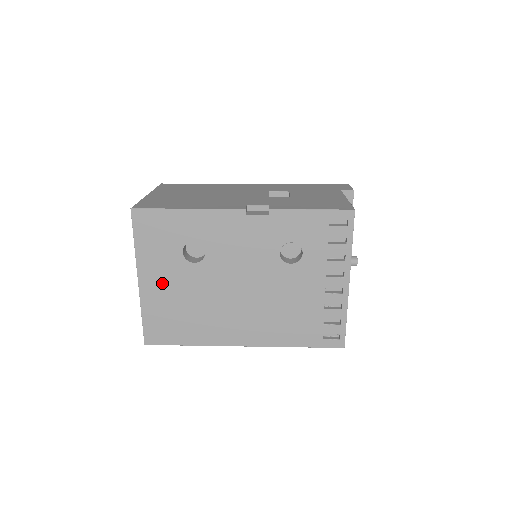
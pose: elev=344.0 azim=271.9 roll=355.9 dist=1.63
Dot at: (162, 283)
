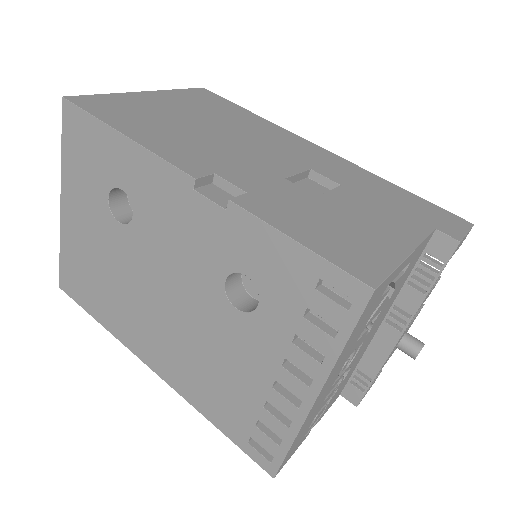
Dot at: (82, 225)
